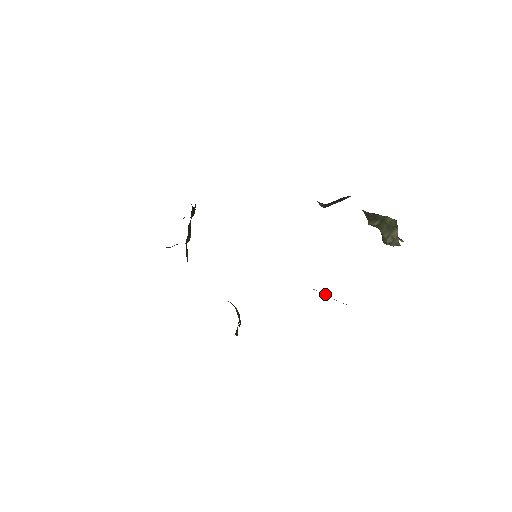
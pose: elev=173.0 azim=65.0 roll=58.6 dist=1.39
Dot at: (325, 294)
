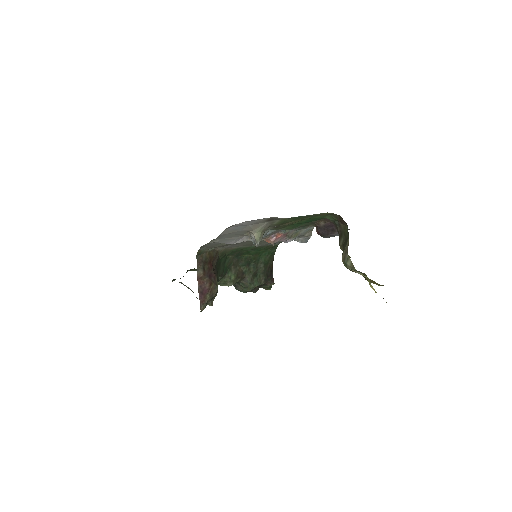
Dot at: occluded
